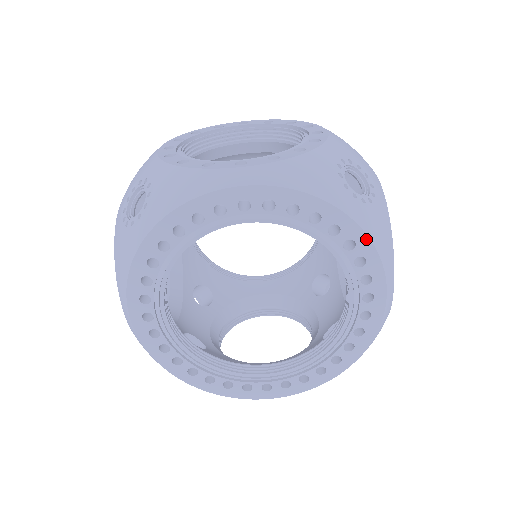
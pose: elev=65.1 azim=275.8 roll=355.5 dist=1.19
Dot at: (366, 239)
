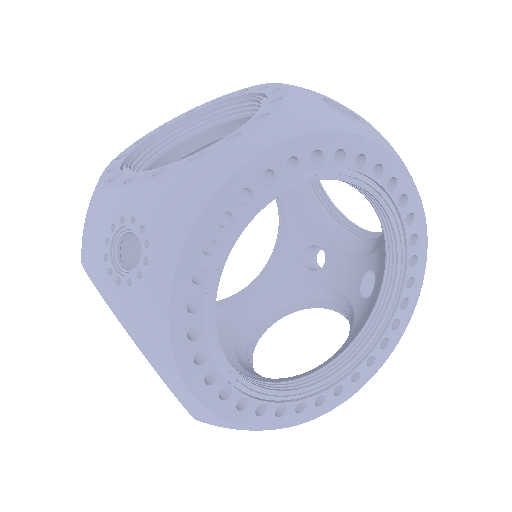
Dot at: (390, 156)
